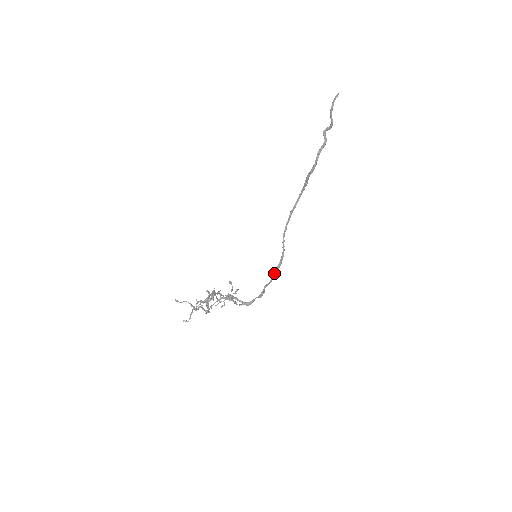
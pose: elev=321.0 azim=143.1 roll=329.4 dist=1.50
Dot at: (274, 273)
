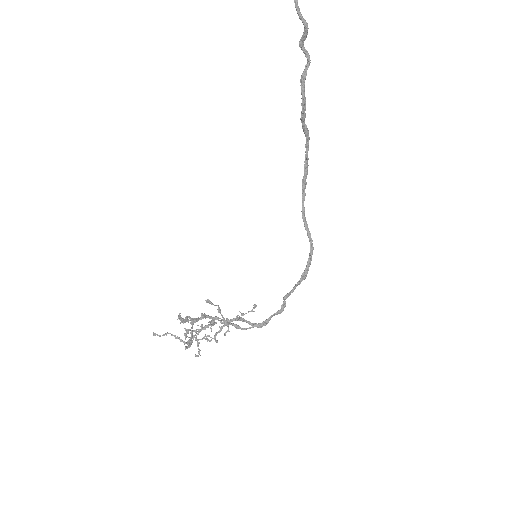
Dot at: (301, 275)
